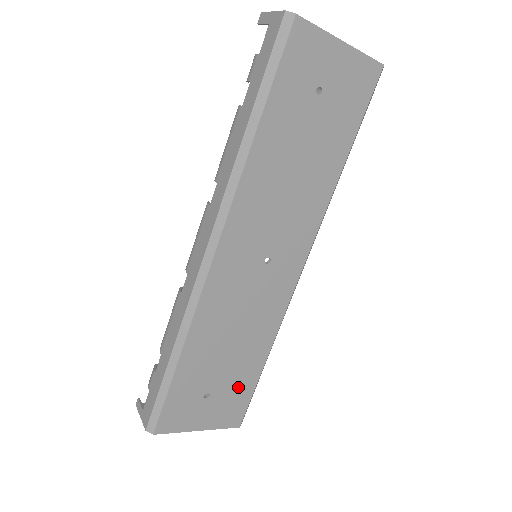
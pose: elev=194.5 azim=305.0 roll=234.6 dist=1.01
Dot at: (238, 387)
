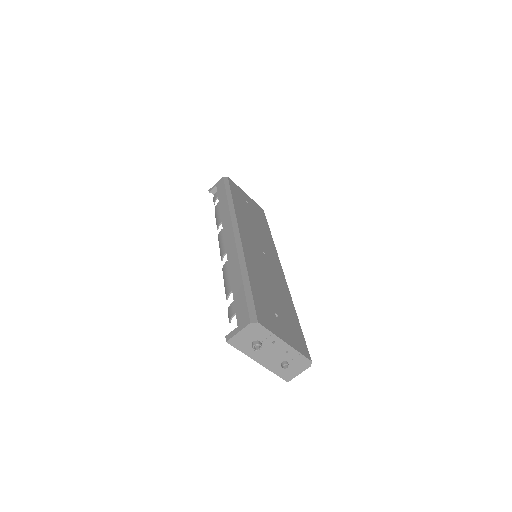
Dot at: (291, 323)
